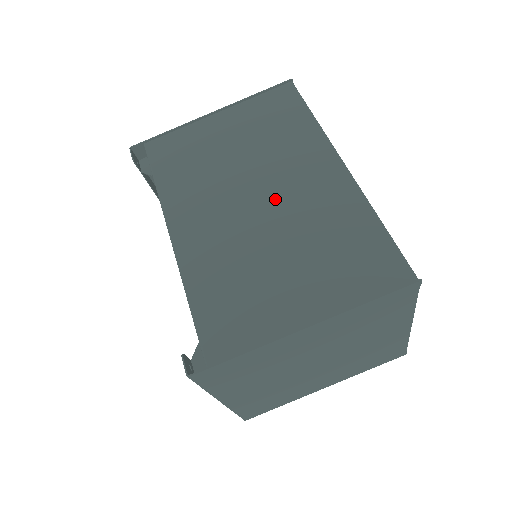
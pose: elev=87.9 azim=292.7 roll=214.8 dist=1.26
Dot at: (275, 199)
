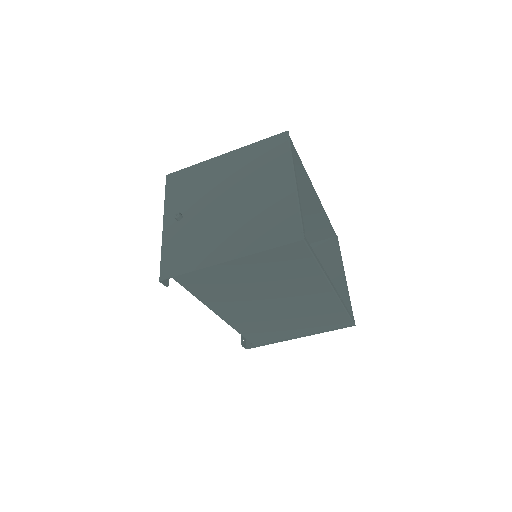
Dot at: (286, 303)
